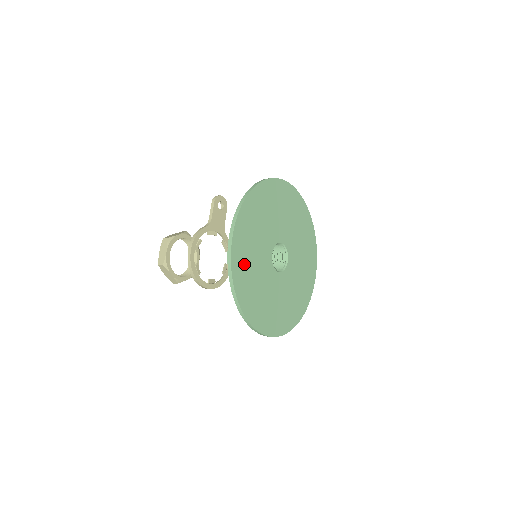
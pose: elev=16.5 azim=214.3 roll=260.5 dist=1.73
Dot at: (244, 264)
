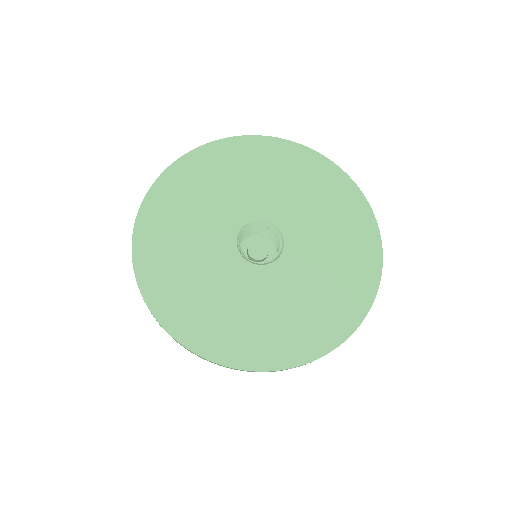
Dot at: (165, 261)
